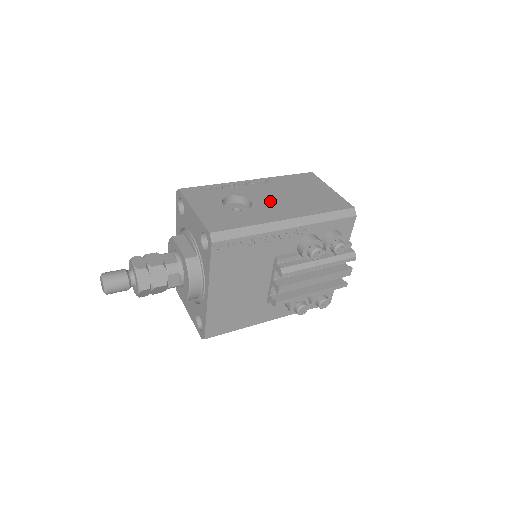
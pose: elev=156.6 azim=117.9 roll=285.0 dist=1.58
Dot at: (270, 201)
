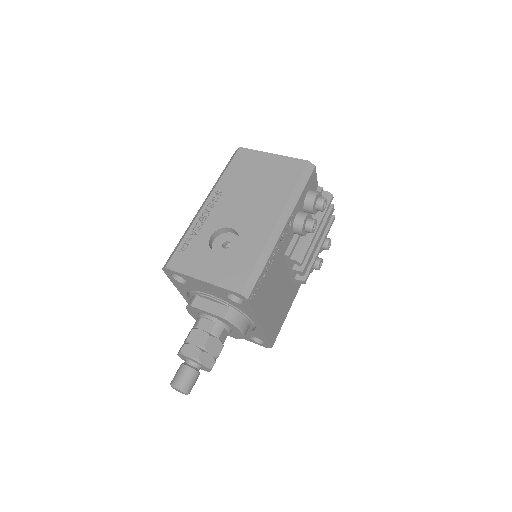
Dot at: (245, 214)
